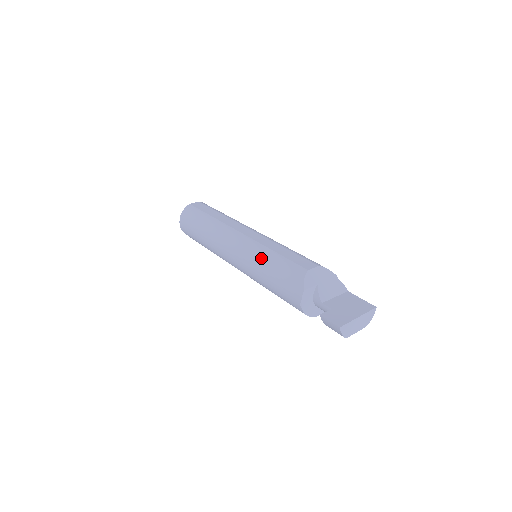
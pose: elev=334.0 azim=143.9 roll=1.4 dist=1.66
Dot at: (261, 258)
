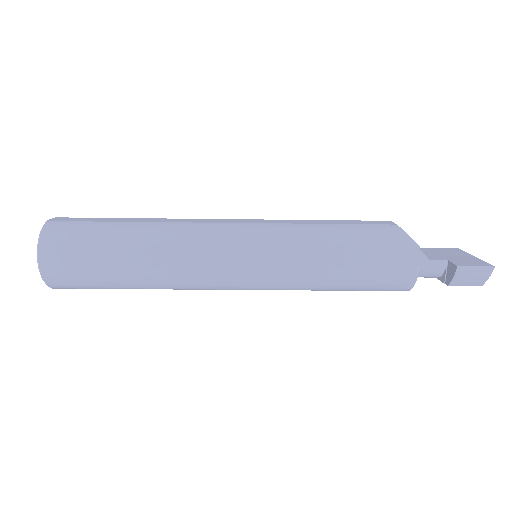
Dot at: (311, 238)
